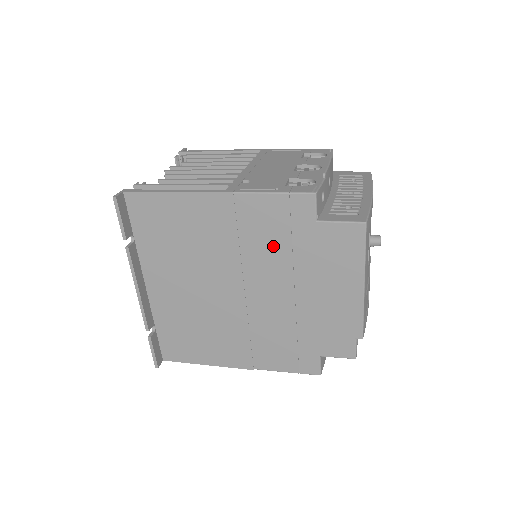
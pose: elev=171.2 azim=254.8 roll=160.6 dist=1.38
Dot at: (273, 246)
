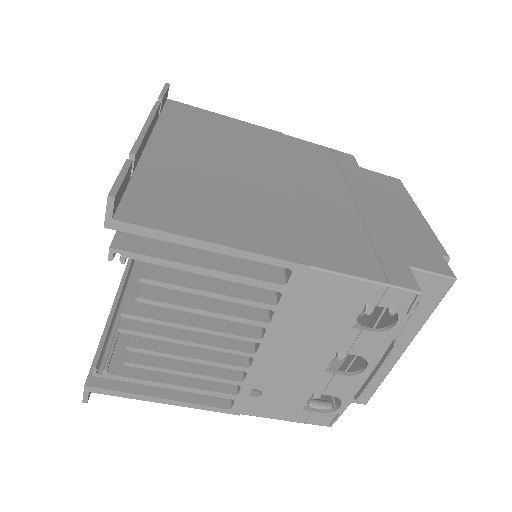
Dot at: (323, 166)
